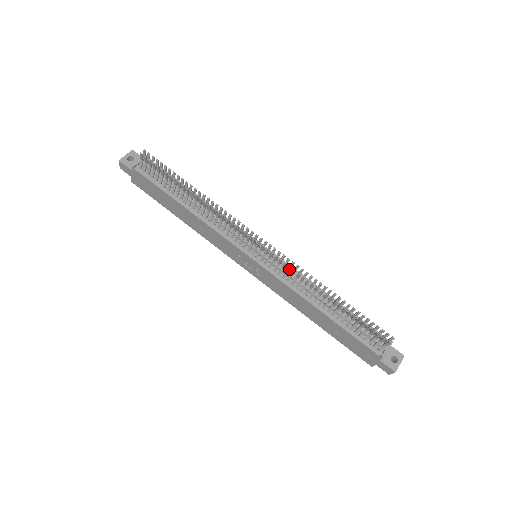
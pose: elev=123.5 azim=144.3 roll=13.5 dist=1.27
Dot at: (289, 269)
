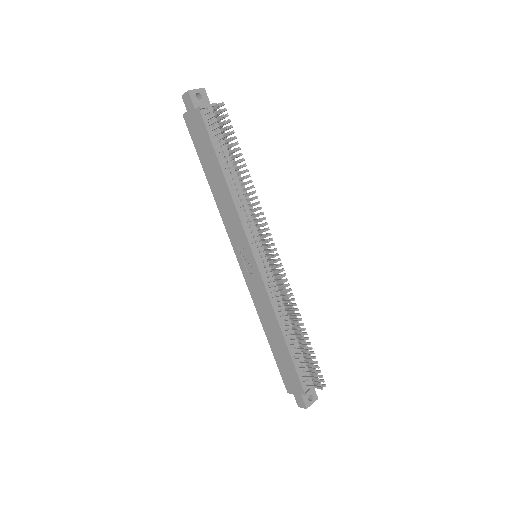
Dot at: (282, 288)
